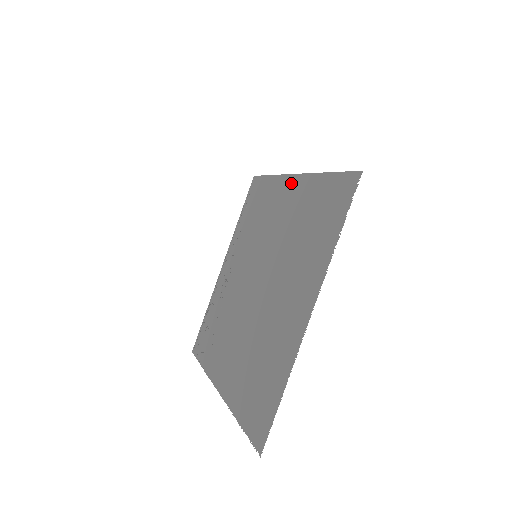
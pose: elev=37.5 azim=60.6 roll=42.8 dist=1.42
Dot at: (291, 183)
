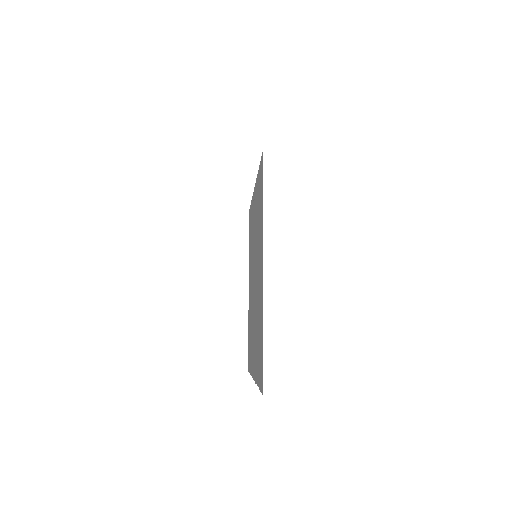
Dot at: (262, 267)
